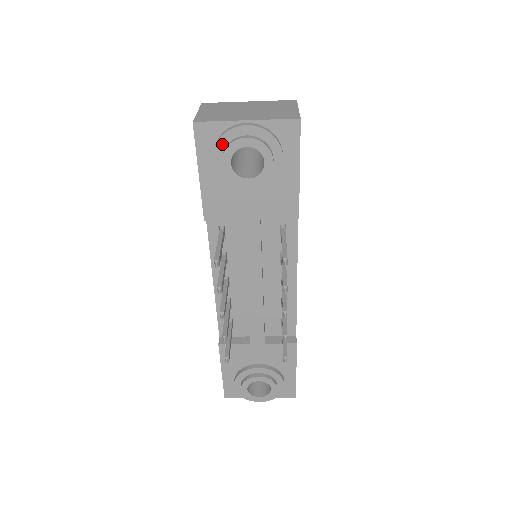
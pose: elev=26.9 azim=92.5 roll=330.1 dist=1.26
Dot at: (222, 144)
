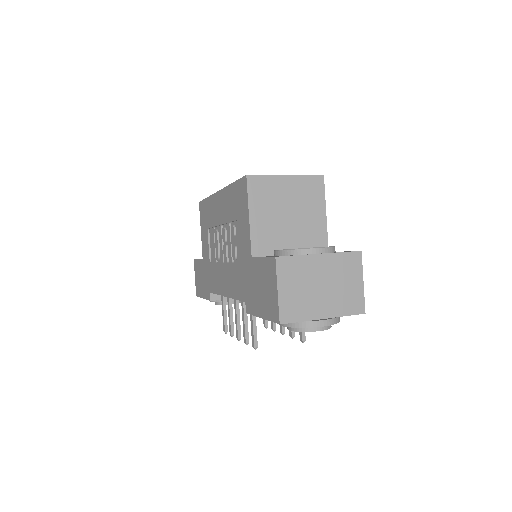
Dot at: (296, 327)
